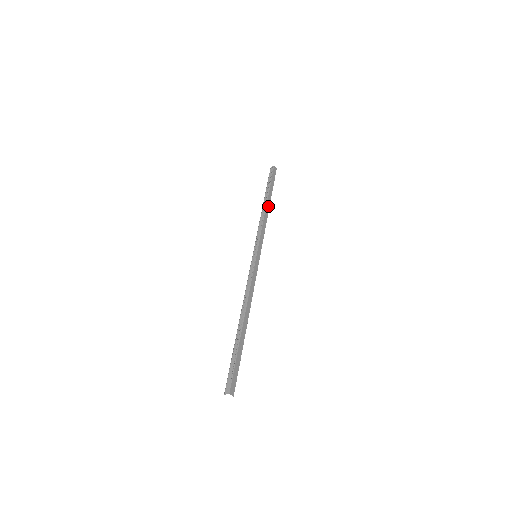
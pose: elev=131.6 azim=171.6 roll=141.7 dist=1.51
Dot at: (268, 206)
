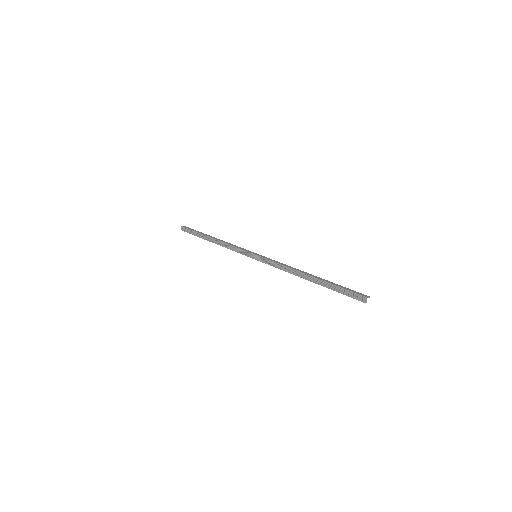
Dot at: (215, 239)
